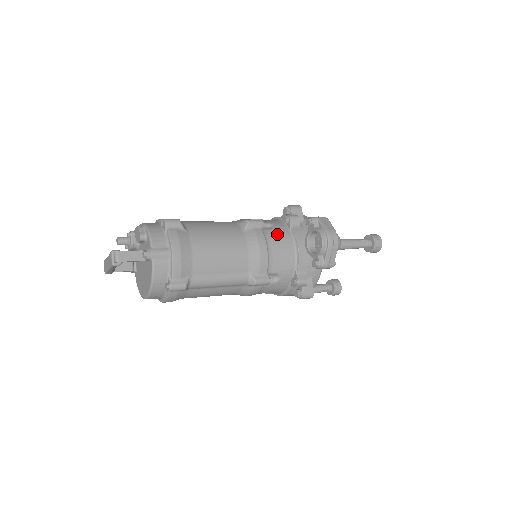
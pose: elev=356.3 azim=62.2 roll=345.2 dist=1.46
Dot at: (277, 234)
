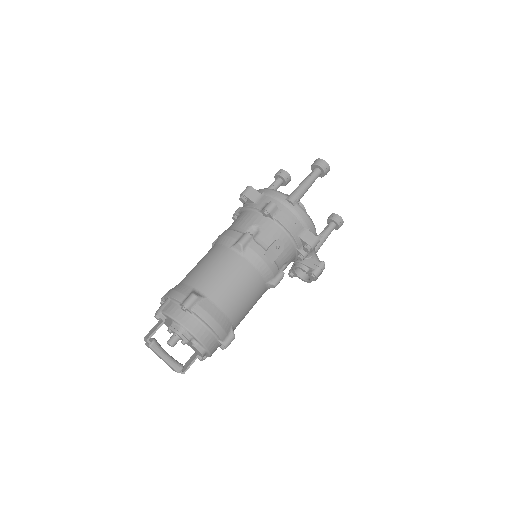
Dot at: occluded
